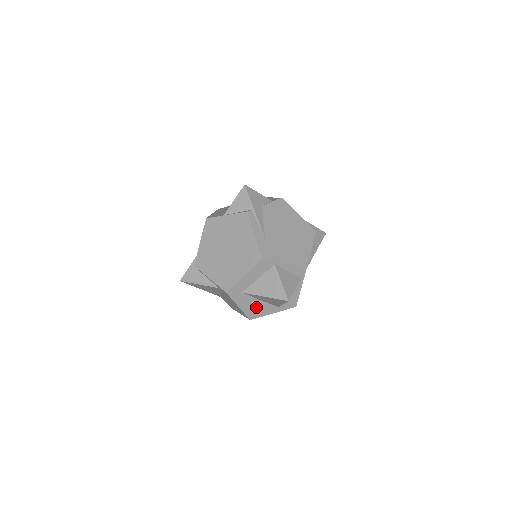
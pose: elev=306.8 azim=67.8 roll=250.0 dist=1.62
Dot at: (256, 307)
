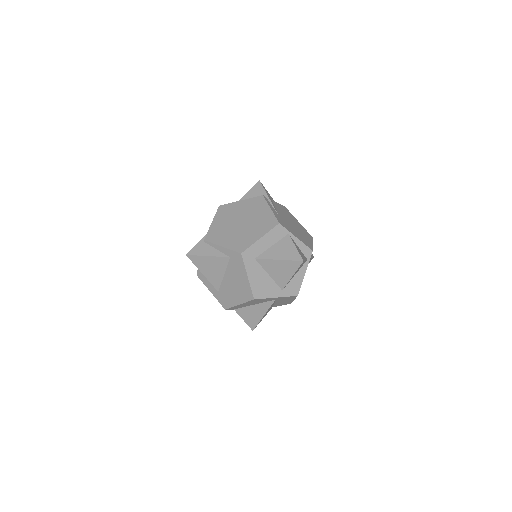
Dot at: (263, 283)
